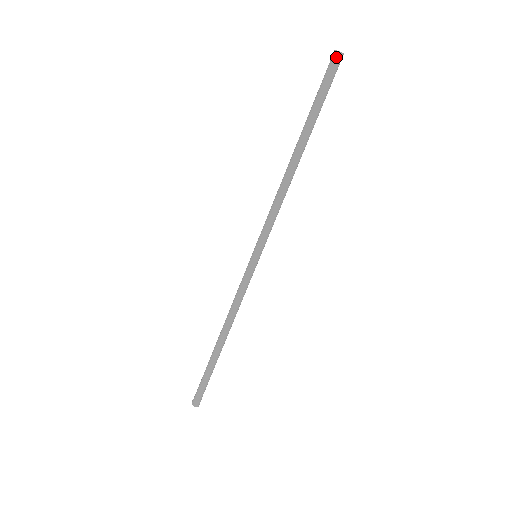
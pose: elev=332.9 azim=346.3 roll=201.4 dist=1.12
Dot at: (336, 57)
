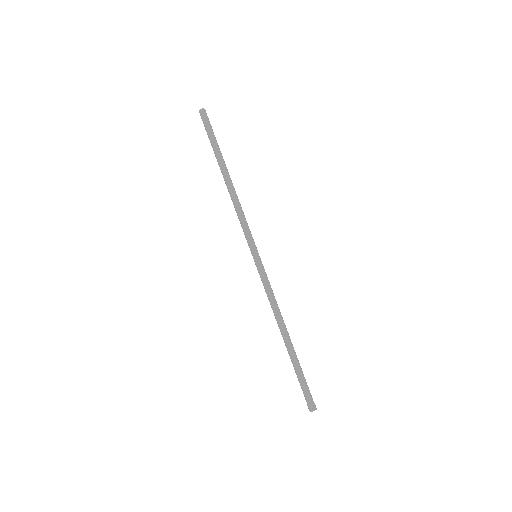
Dot at: (204, 112)
